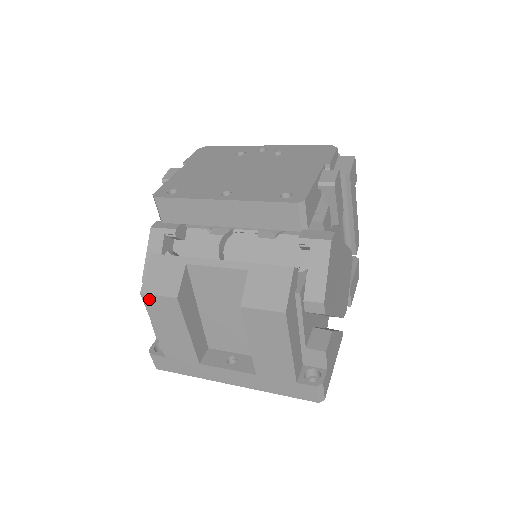
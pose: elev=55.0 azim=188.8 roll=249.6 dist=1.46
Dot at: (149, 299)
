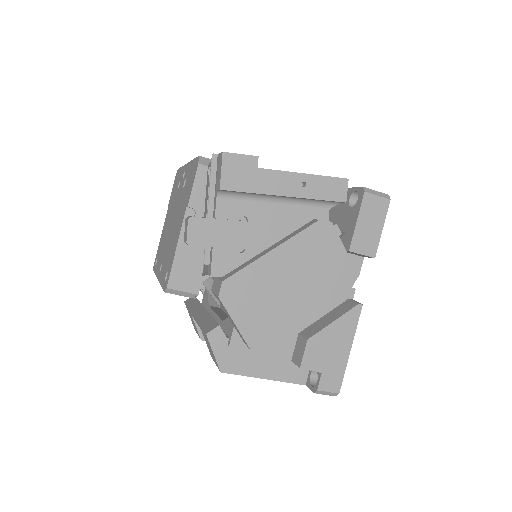
Dot at: occluded
